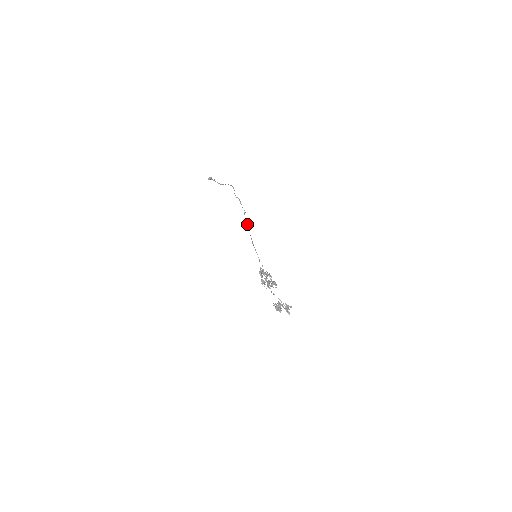
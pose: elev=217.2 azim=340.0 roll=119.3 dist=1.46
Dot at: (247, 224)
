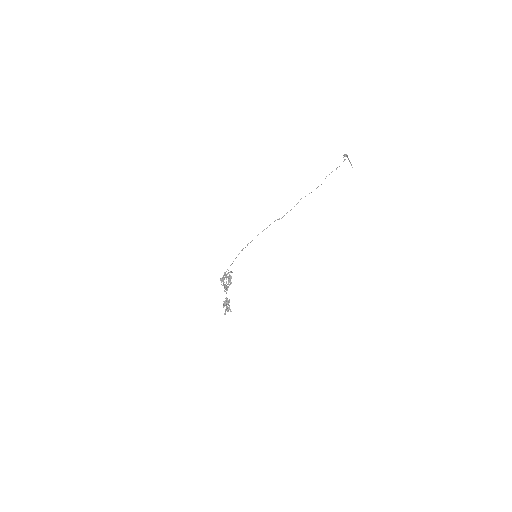
Dot at: occluded
